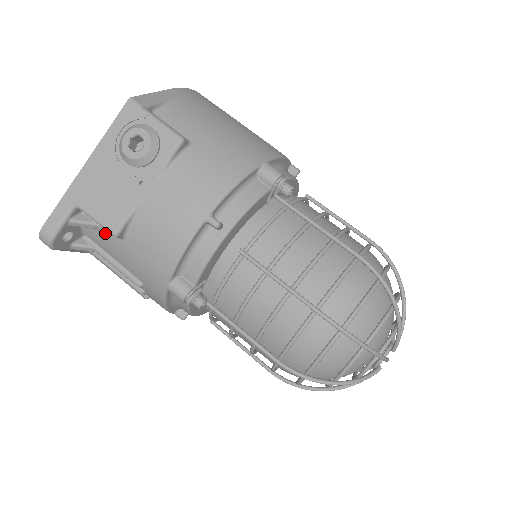
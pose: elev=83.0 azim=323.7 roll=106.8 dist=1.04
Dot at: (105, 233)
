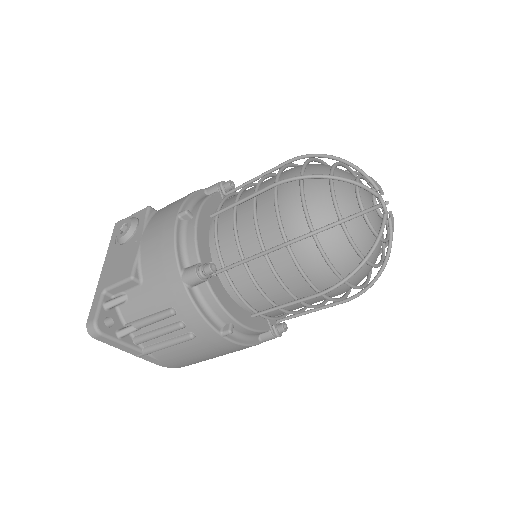
Dot at: (131, 297)
